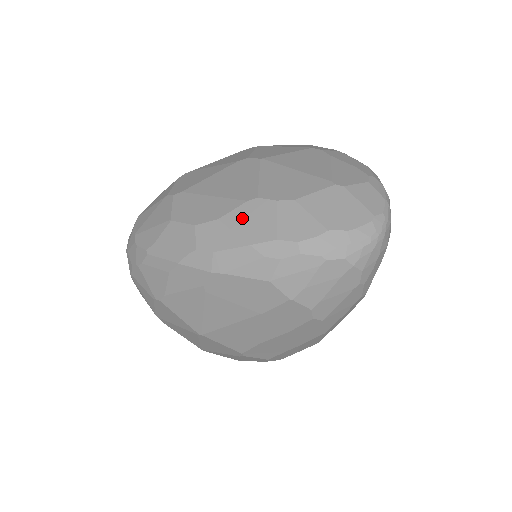
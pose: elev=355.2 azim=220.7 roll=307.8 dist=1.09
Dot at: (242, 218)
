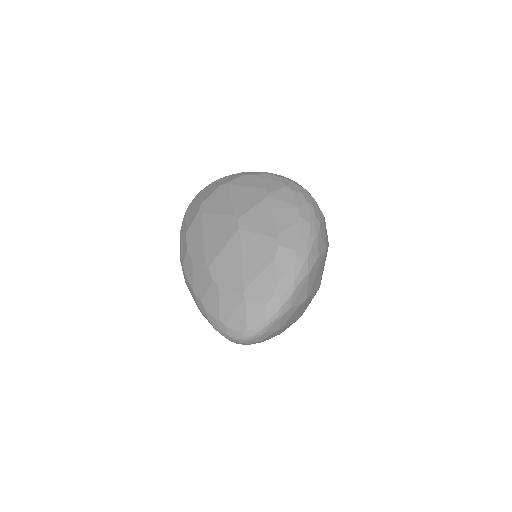
Dot at: (198, 272)
